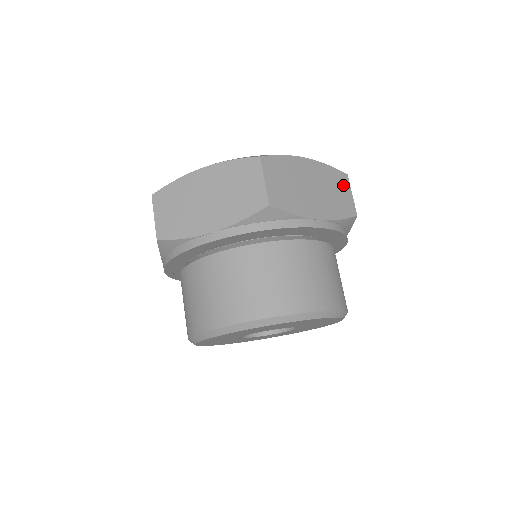
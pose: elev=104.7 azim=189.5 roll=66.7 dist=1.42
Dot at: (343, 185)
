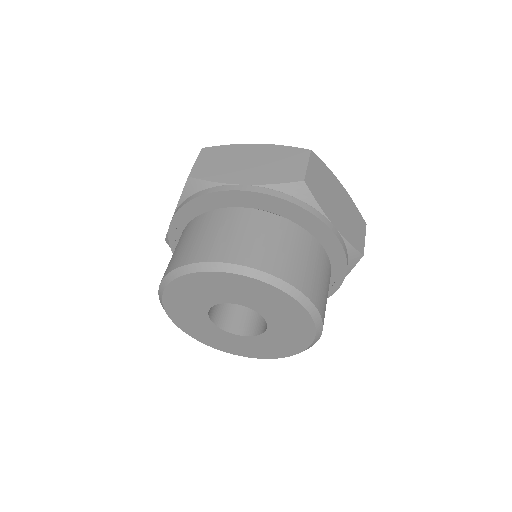
Dot at: (298, 158)
